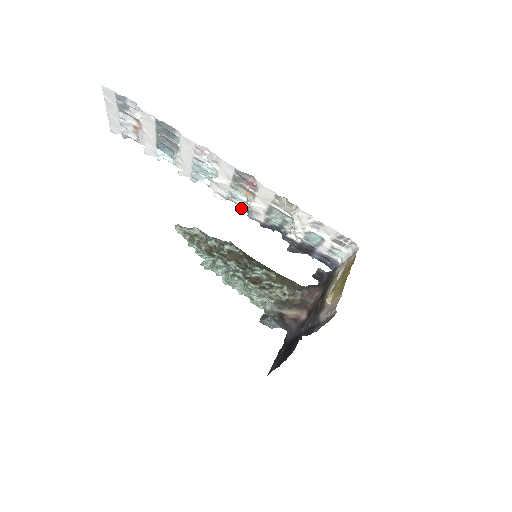
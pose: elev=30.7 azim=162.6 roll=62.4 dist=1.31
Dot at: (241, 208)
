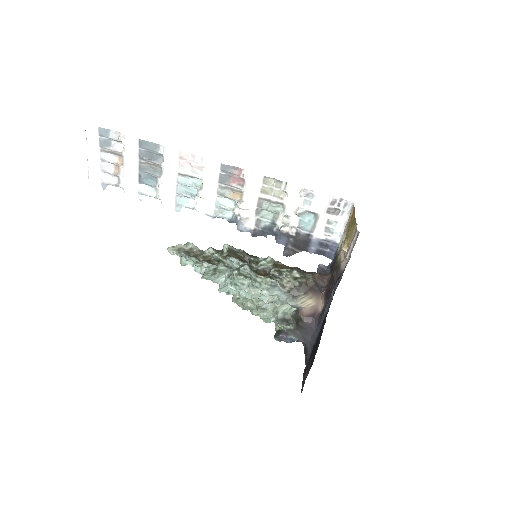
Dot at: (229, 222)
